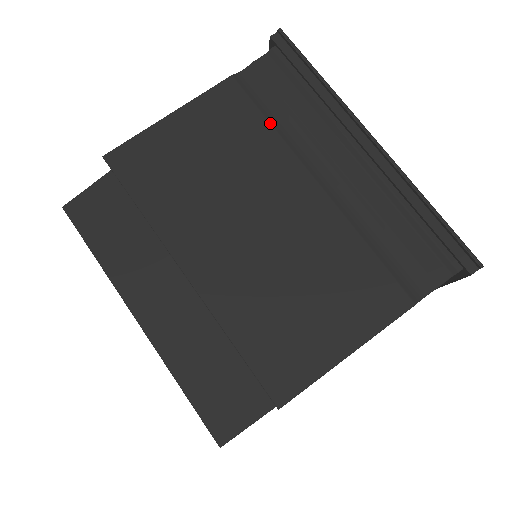
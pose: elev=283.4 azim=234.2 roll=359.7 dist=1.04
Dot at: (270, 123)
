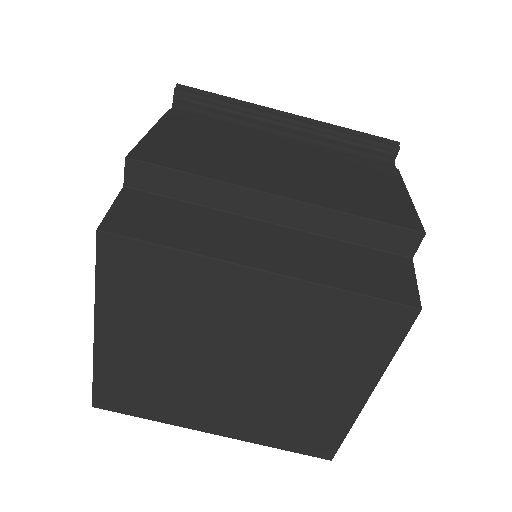
Dot at: (223, 123)
